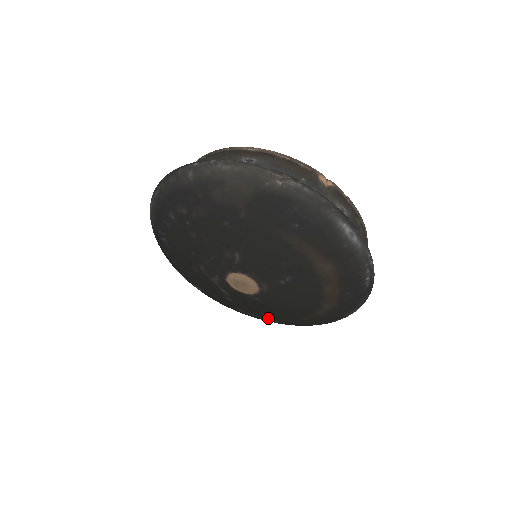
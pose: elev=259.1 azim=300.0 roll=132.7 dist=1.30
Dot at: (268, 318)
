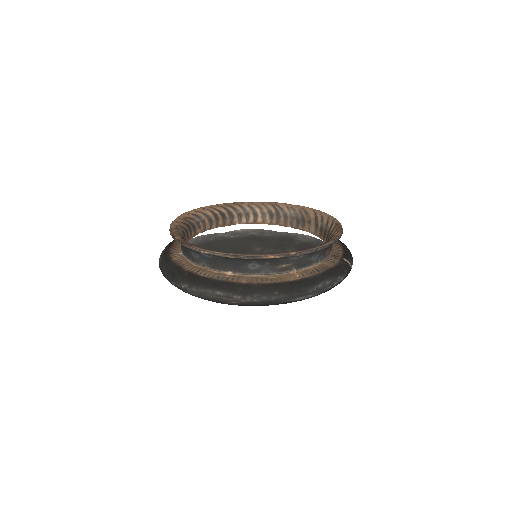
Dot at: occluded
